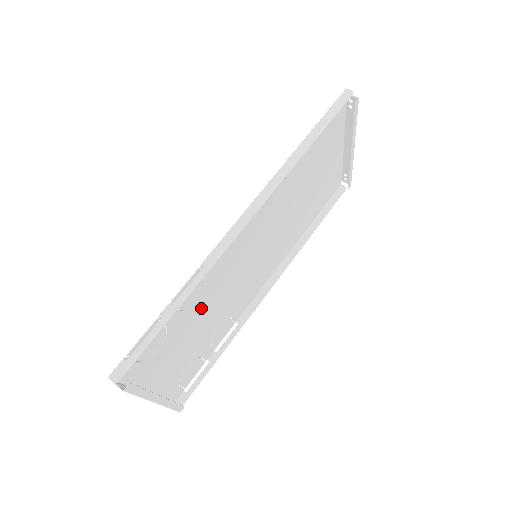
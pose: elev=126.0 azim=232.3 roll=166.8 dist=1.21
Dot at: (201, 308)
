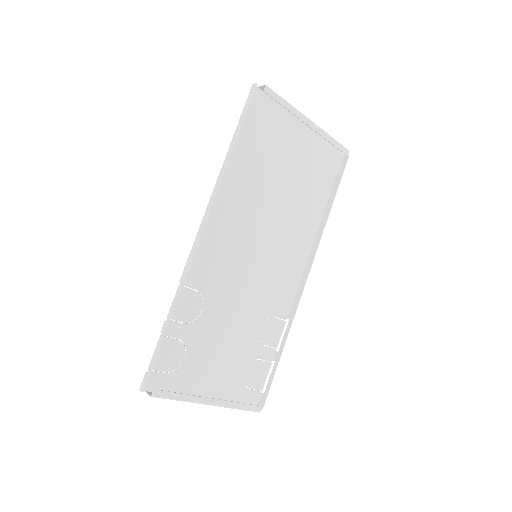
Dot at: (215, 316)
